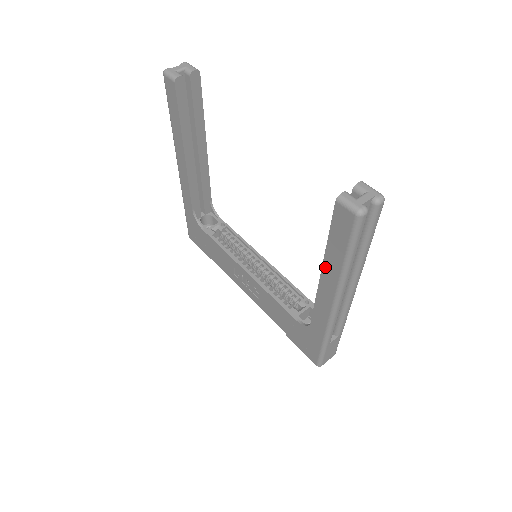
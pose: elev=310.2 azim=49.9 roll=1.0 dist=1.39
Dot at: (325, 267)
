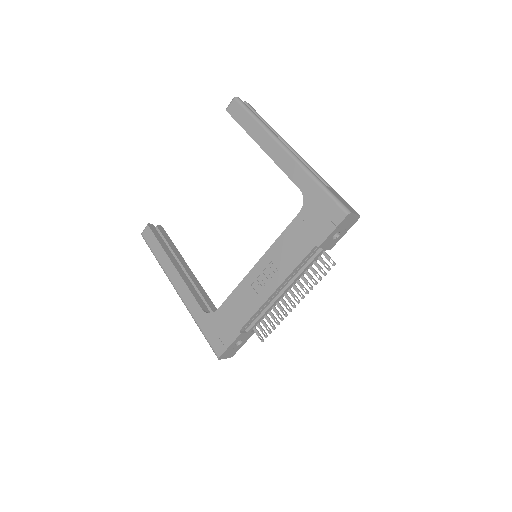
Dot at: (257, 140)
